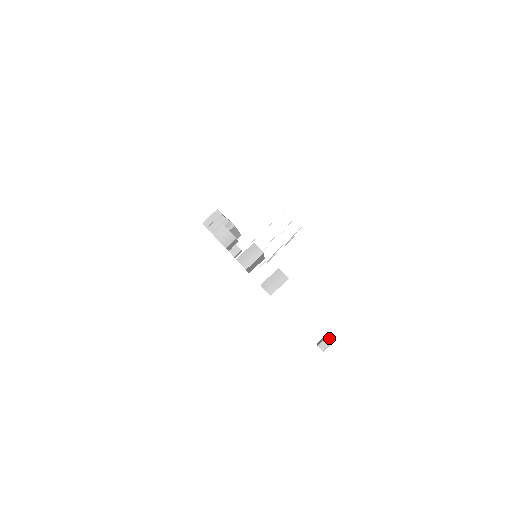
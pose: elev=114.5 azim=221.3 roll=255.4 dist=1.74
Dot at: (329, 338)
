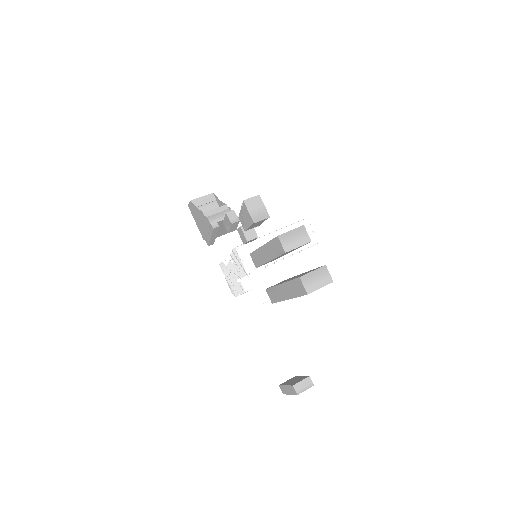
Dot at: (308, 380)
